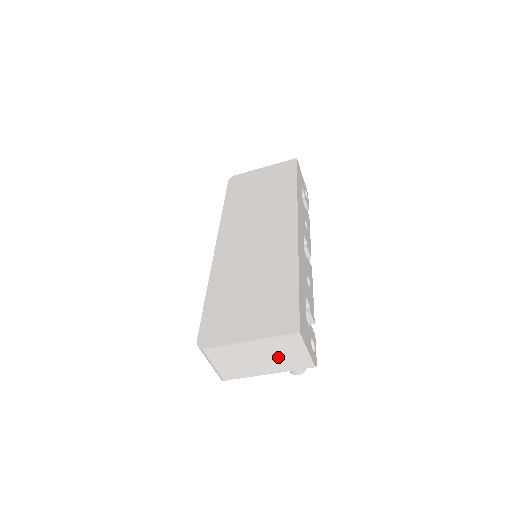
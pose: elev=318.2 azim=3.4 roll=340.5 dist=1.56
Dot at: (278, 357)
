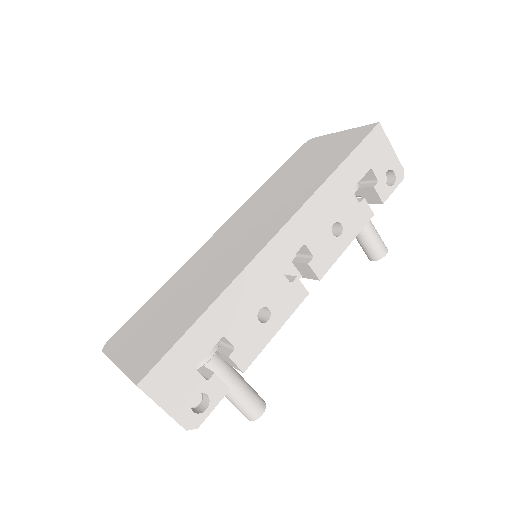
Dot at: occluded
